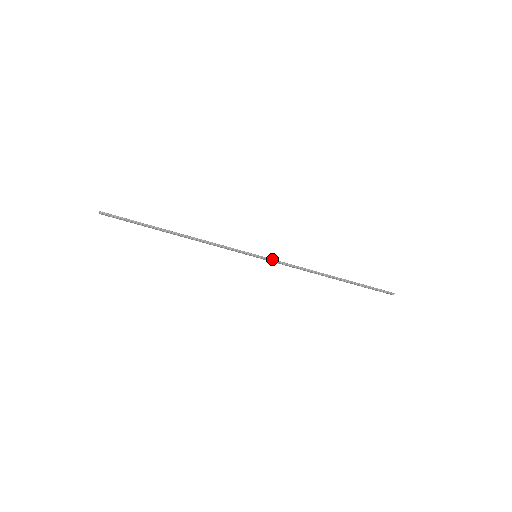
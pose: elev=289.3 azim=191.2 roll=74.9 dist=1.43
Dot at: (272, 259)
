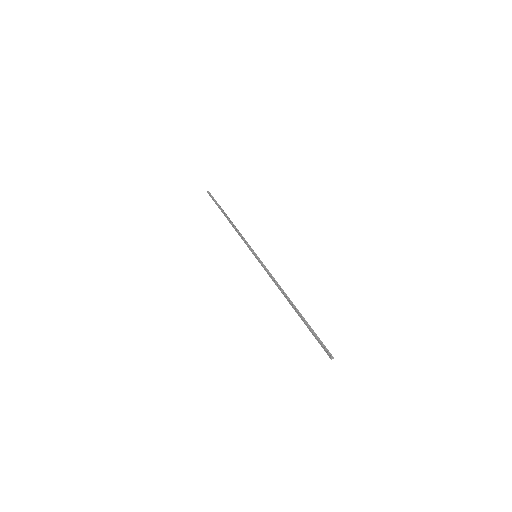
Dot at: occluded
